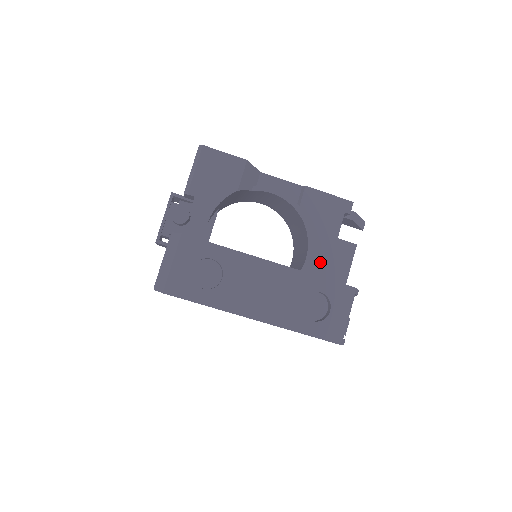
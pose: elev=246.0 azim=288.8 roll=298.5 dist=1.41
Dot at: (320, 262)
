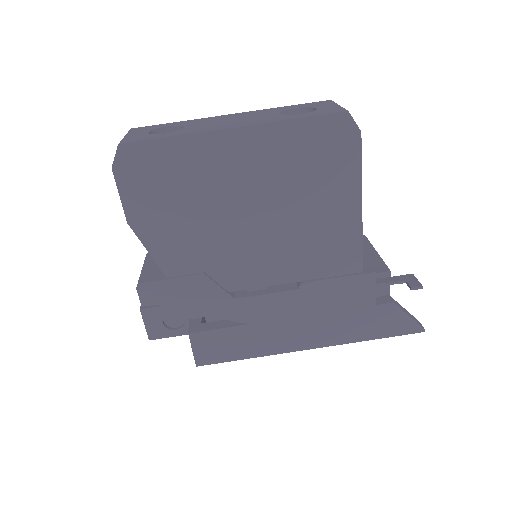
Dot at: occluded
